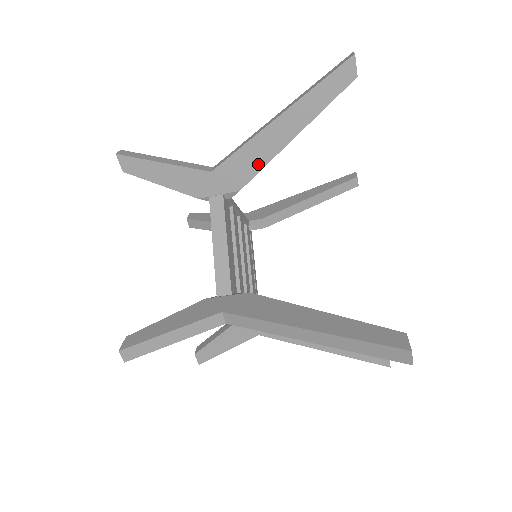
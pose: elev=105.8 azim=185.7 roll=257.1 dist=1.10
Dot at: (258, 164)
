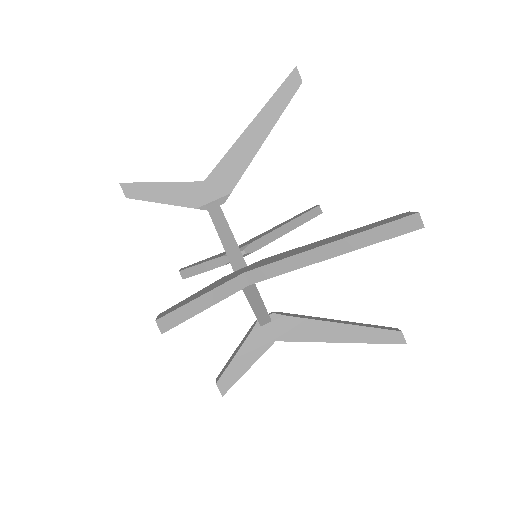
Dot at: (242, 166)
